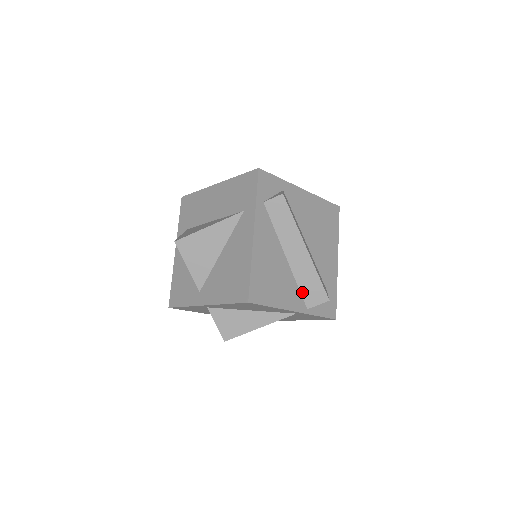
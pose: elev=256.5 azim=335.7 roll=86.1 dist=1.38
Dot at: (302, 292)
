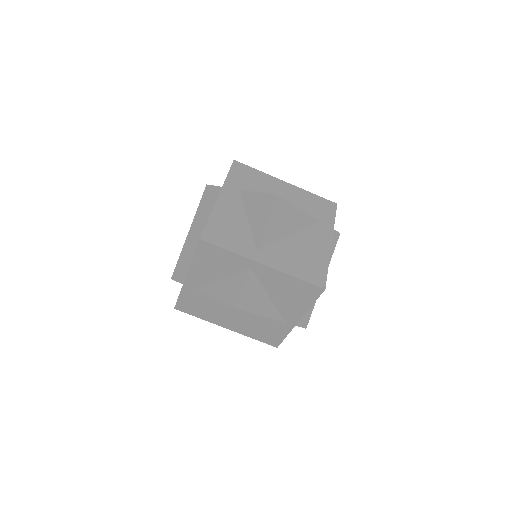
Dot at: occluded
